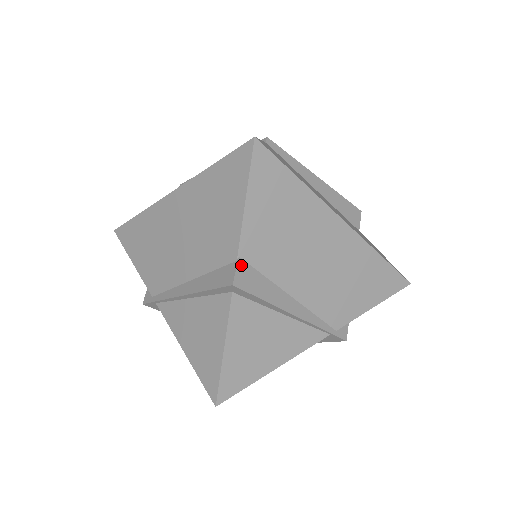
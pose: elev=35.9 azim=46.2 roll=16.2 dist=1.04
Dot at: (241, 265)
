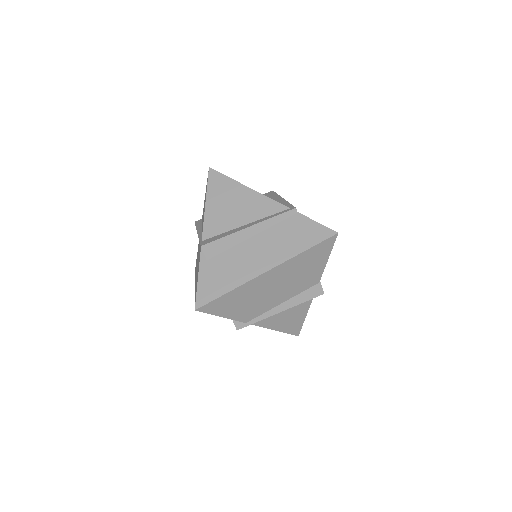
Dot at: (320, 283)
